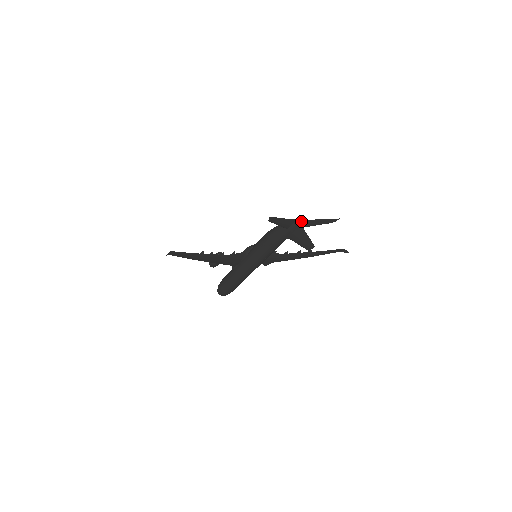
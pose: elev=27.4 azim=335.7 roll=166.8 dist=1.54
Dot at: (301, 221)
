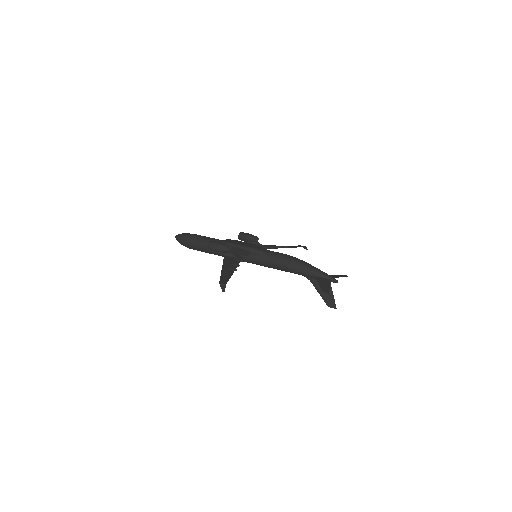
Dot at: (333, 282)
